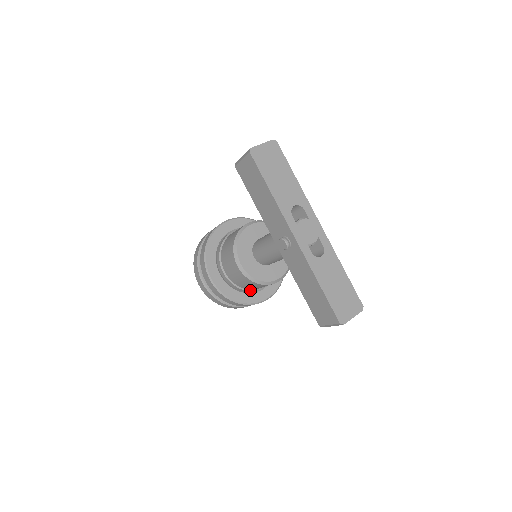
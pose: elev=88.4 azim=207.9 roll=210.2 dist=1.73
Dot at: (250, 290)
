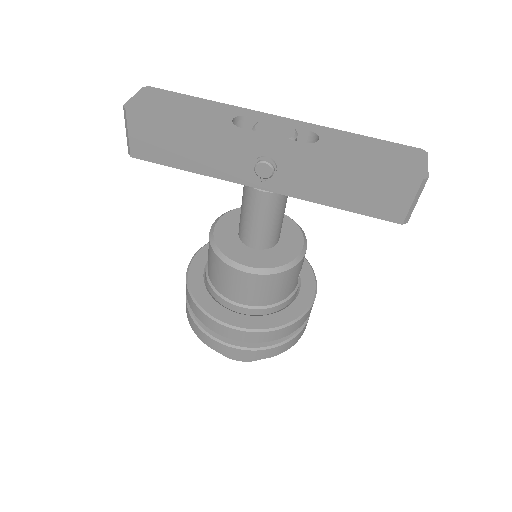
Dot at: (287, 298)
